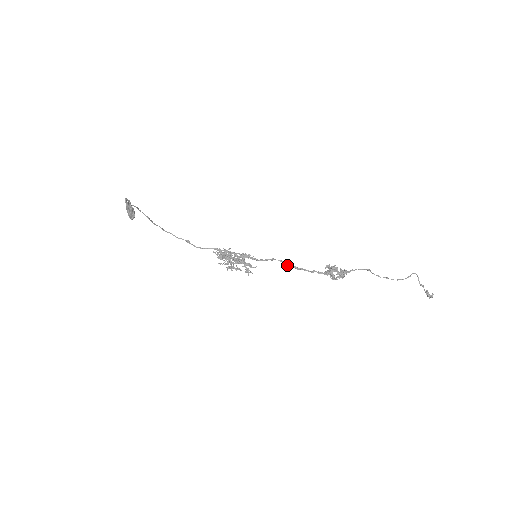
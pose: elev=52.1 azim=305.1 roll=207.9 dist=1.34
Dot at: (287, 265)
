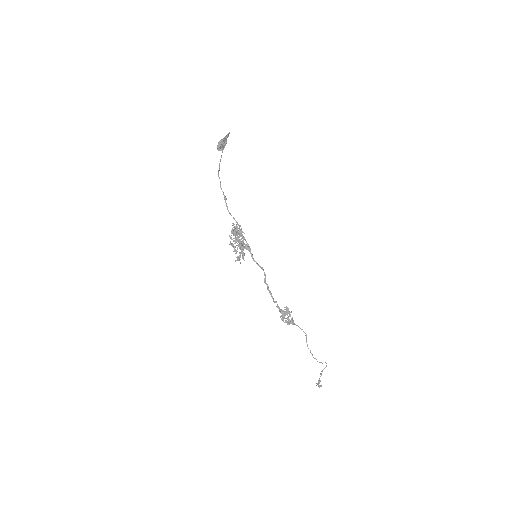
Dot at: occluded
